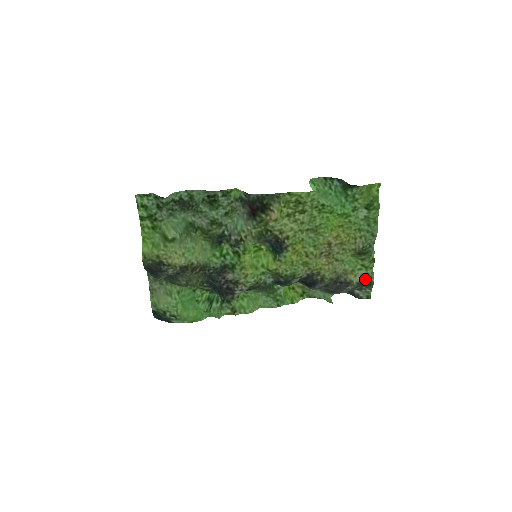
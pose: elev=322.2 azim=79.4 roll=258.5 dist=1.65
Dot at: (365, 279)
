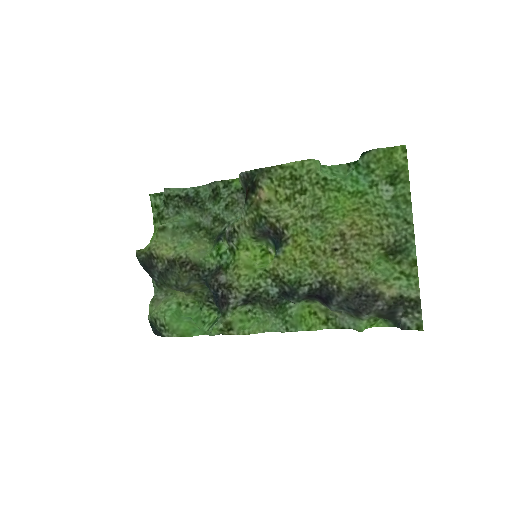
Dot at: (407, 294)
